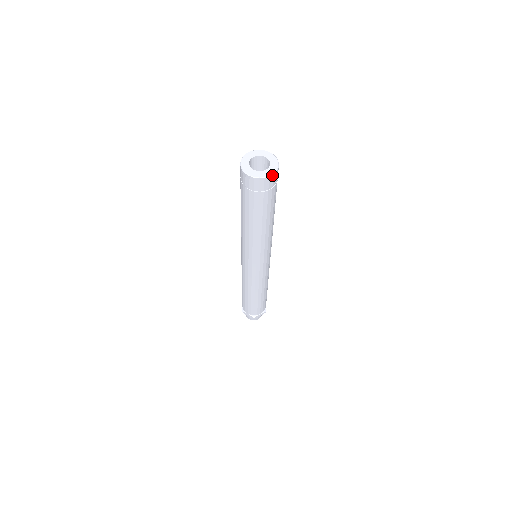
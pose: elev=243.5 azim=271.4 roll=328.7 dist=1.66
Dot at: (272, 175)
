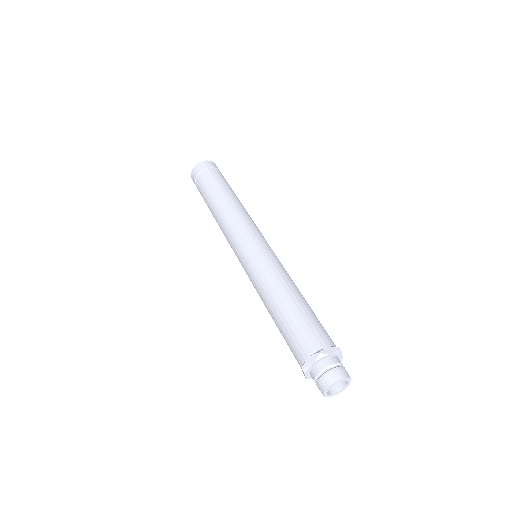
Dot at: (209, 161)
